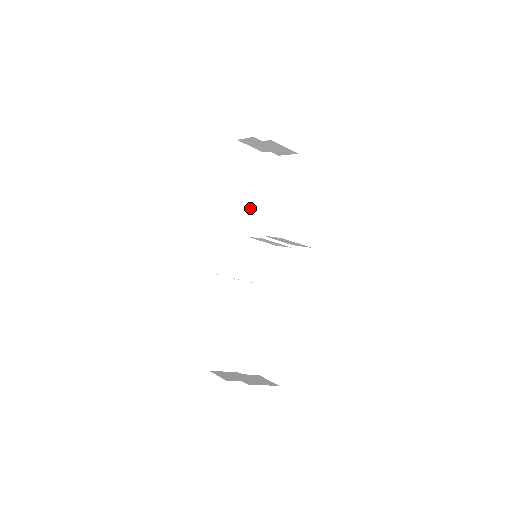
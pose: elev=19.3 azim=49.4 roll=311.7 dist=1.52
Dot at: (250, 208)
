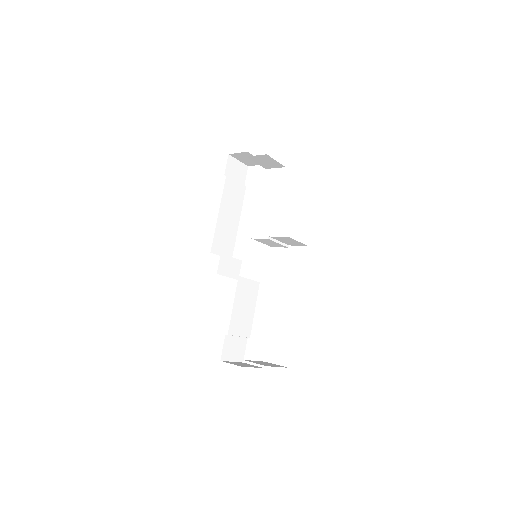
Dot at: (239, 215)
